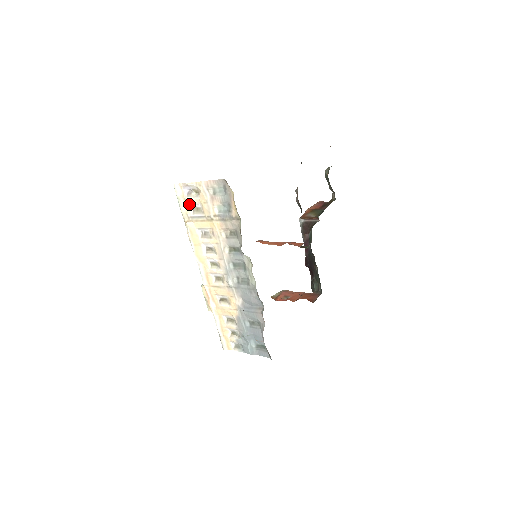
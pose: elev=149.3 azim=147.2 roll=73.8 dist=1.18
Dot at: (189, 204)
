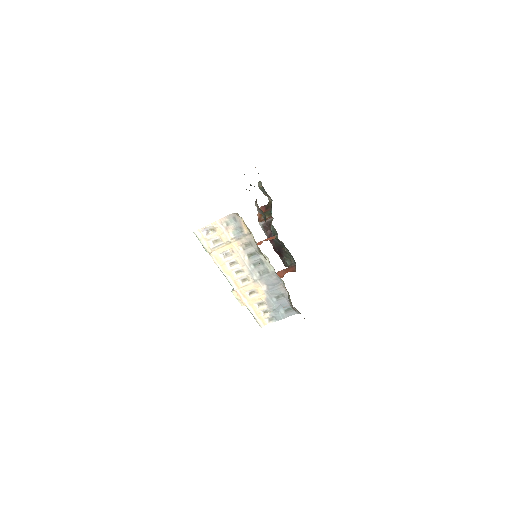
Dot at: (209, 240)
